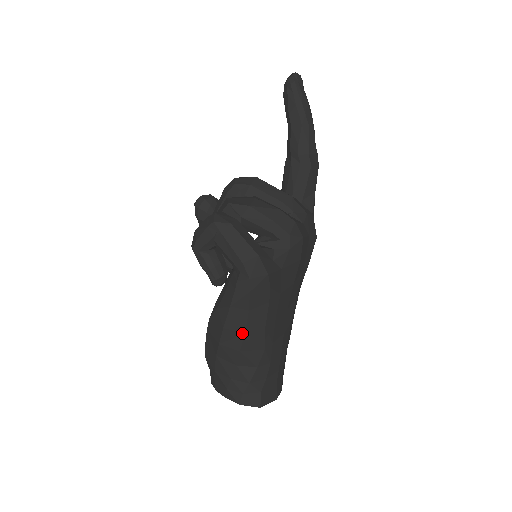
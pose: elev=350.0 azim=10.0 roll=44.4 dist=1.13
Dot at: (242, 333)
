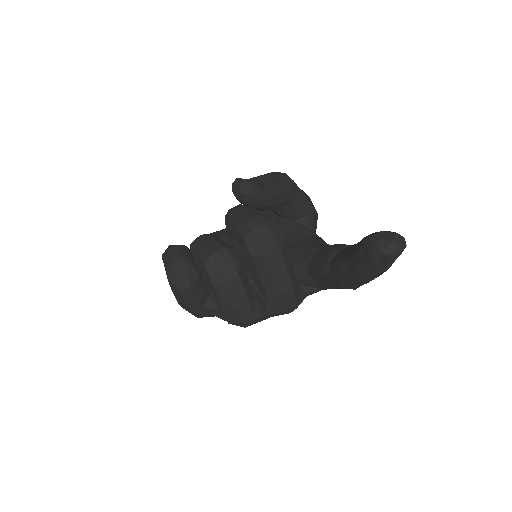
Dot at: occluded
